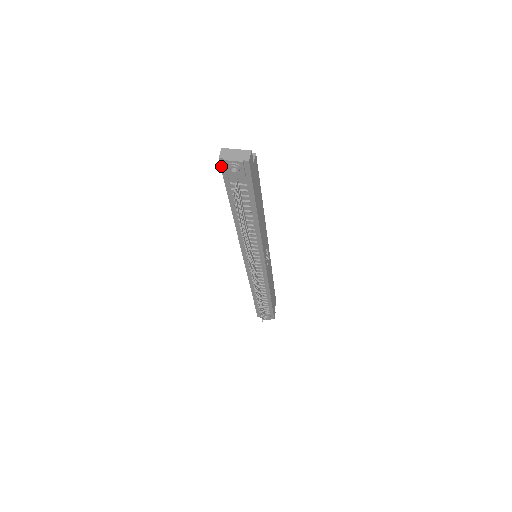
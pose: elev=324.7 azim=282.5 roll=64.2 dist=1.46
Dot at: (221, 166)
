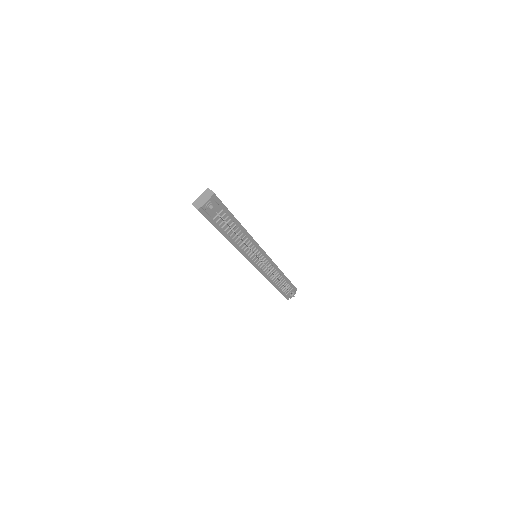
Dot at: (202, 214)
